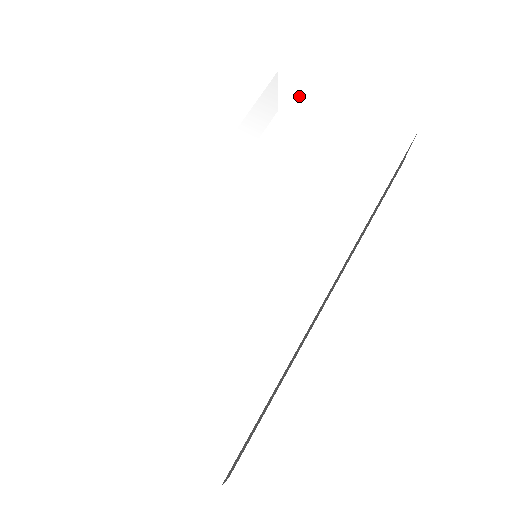
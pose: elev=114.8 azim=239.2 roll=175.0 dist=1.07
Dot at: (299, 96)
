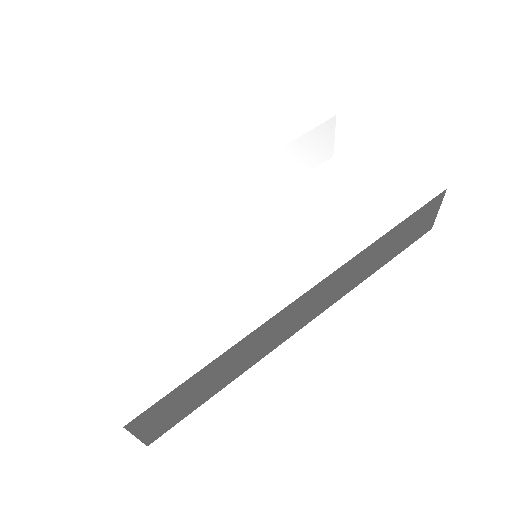
Dot at: (346, 137)
